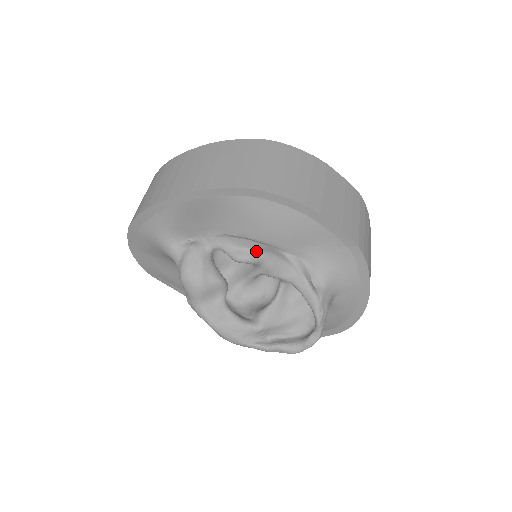
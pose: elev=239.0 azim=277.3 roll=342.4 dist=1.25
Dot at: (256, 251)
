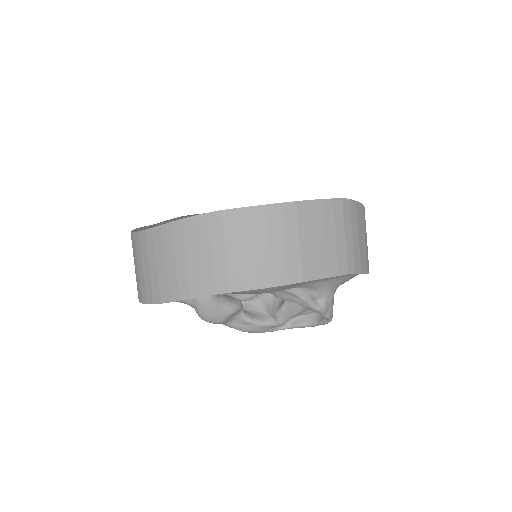
Dot at: occluded
